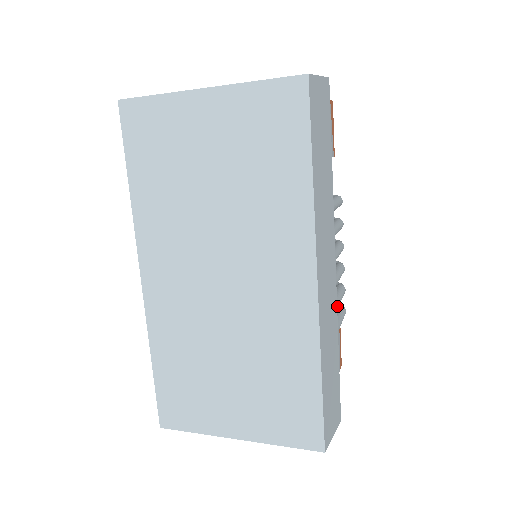
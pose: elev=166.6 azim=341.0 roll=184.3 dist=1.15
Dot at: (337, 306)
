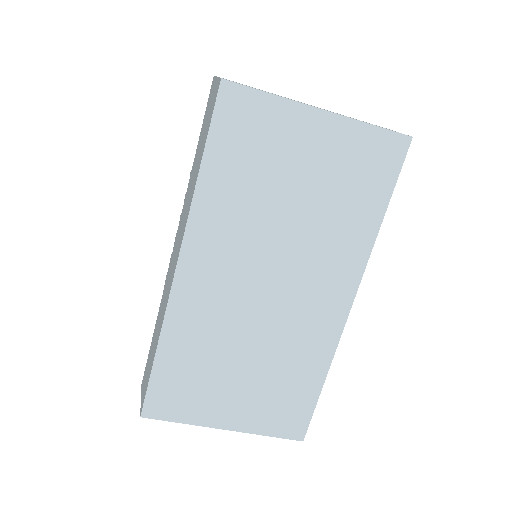
Dot at: occluded
